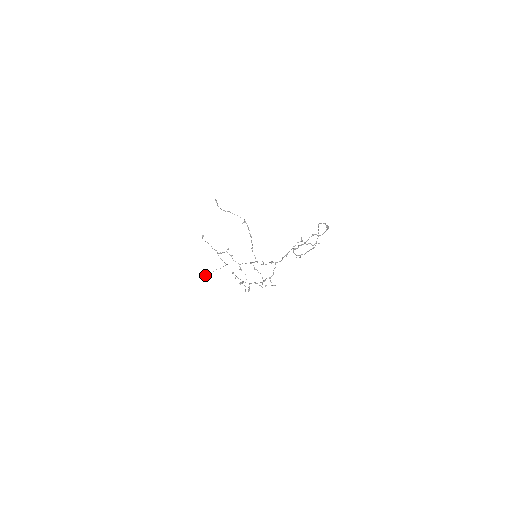
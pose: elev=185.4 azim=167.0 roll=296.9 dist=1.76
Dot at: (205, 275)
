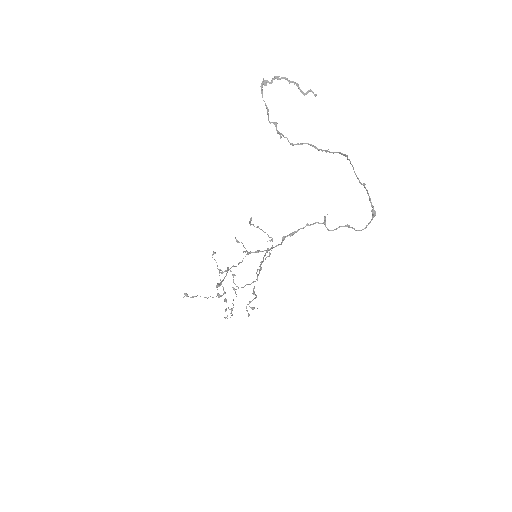
Dot at: occluded
